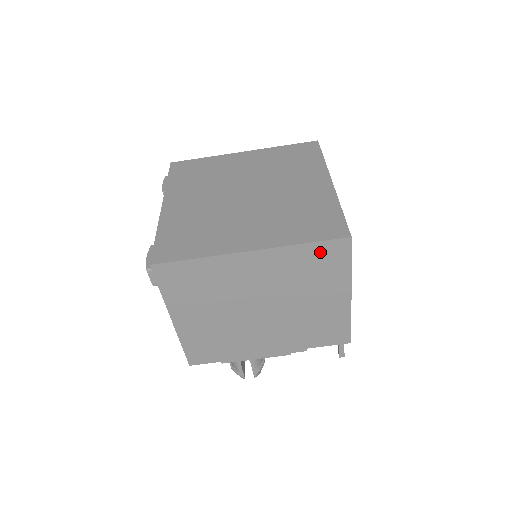
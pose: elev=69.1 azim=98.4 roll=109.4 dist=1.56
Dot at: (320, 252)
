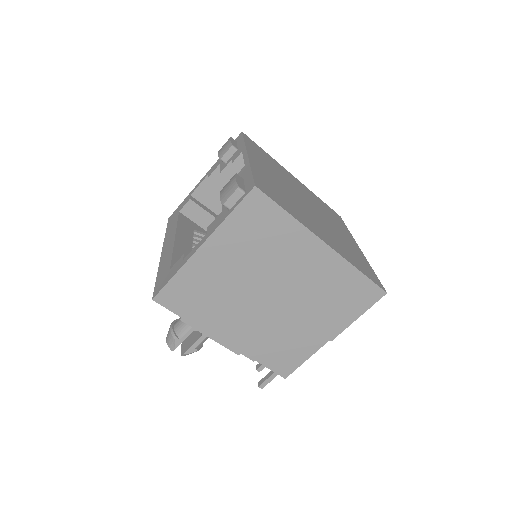
Dot at: (360, 287)
